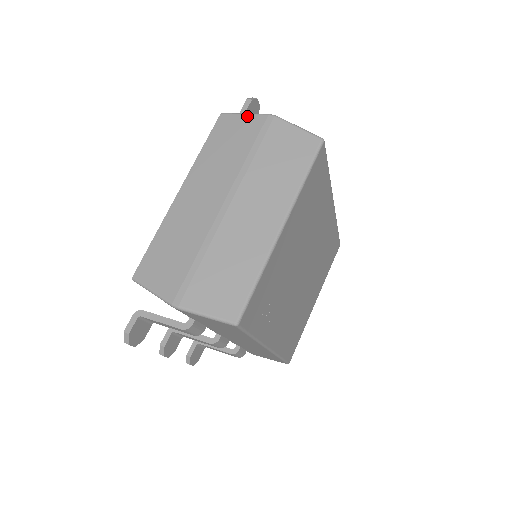
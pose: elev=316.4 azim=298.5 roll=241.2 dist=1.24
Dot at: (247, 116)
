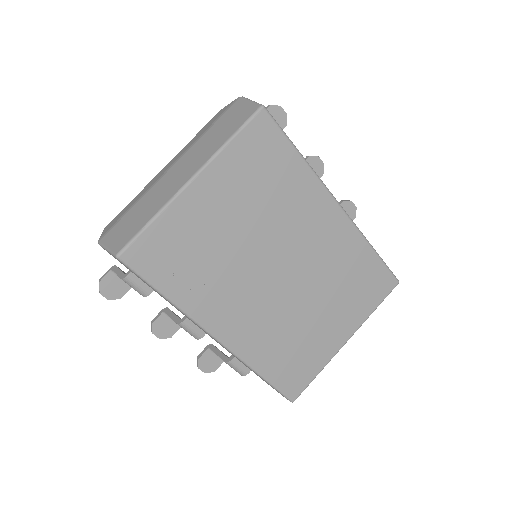
Dot at: (229, 104)
